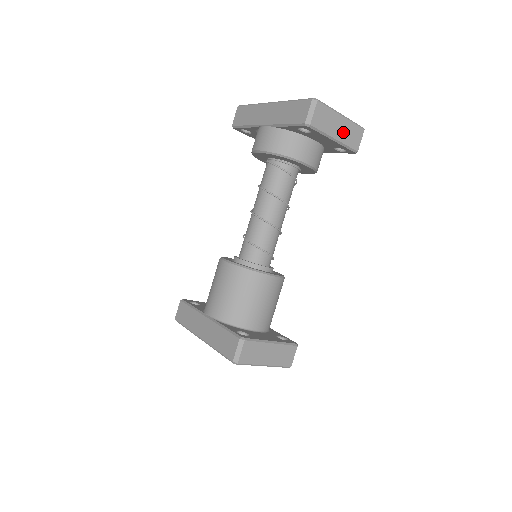
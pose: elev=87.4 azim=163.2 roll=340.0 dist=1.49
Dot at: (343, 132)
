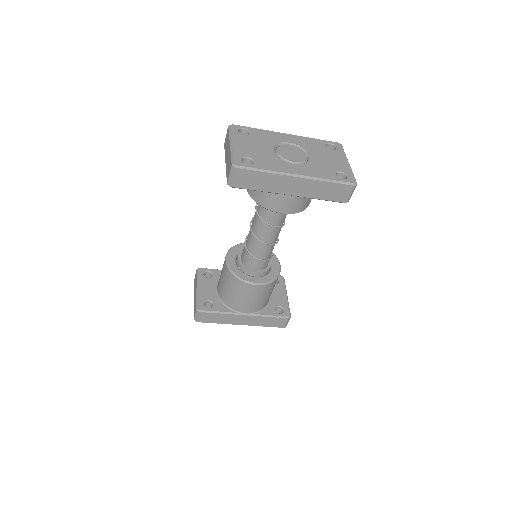
Dot at: occluded
